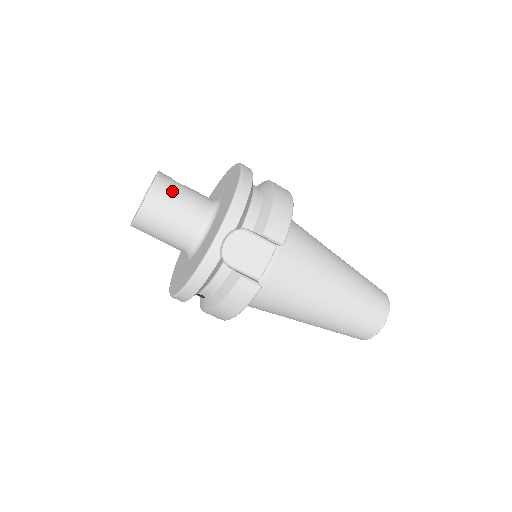
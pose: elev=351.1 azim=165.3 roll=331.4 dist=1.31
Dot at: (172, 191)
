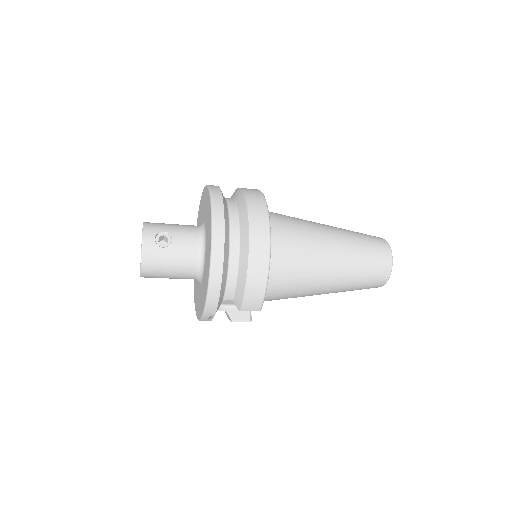
Dot at: (159, 264)
